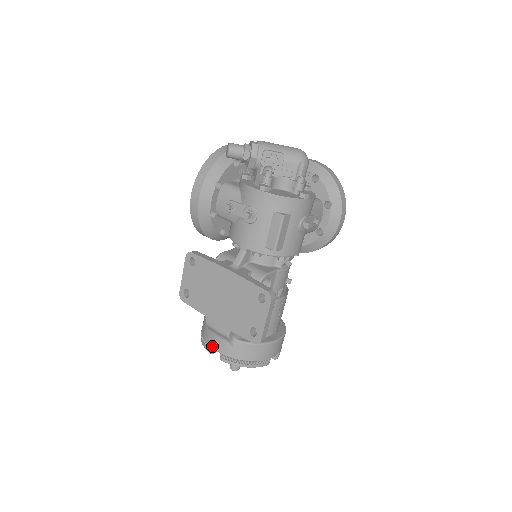
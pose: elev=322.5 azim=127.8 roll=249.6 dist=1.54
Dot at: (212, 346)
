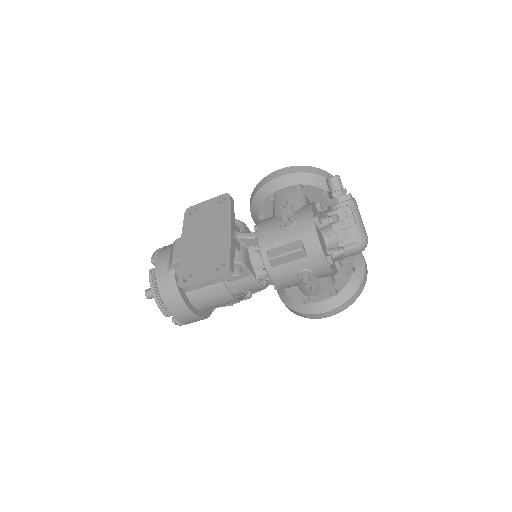
Dot at: (158, 257)
